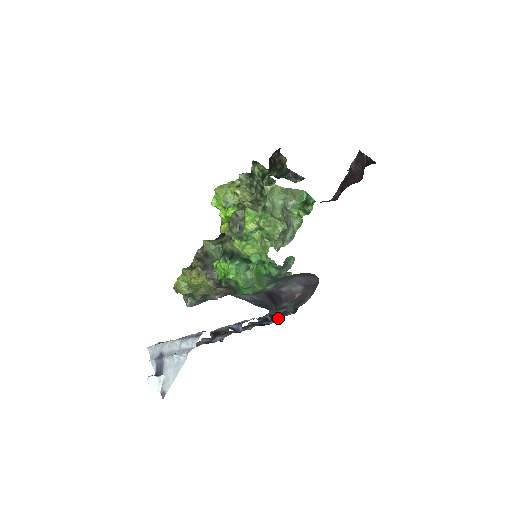
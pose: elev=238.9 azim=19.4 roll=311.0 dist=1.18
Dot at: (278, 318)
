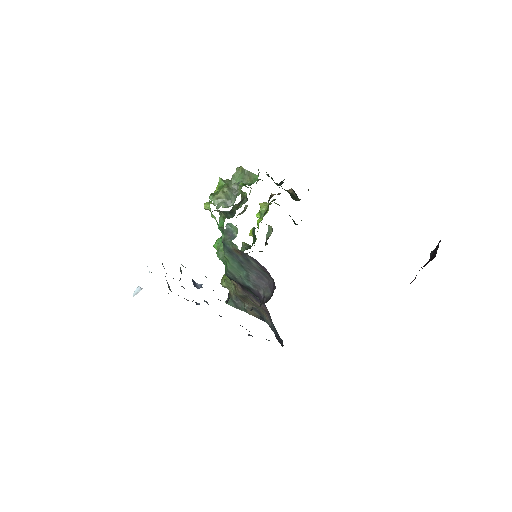
Dot at: occluded
